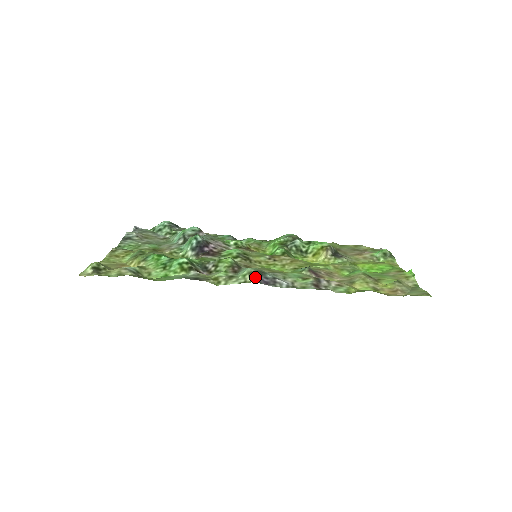
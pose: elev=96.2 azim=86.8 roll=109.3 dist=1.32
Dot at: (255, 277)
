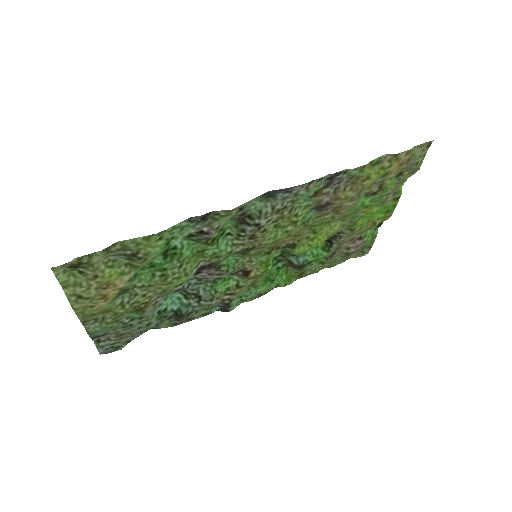
Dot at: (266, 193)
